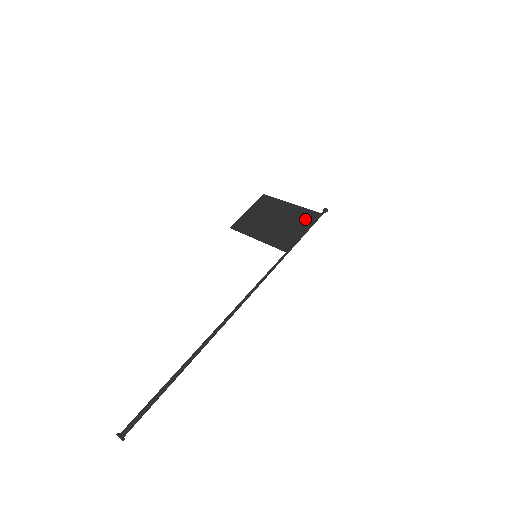
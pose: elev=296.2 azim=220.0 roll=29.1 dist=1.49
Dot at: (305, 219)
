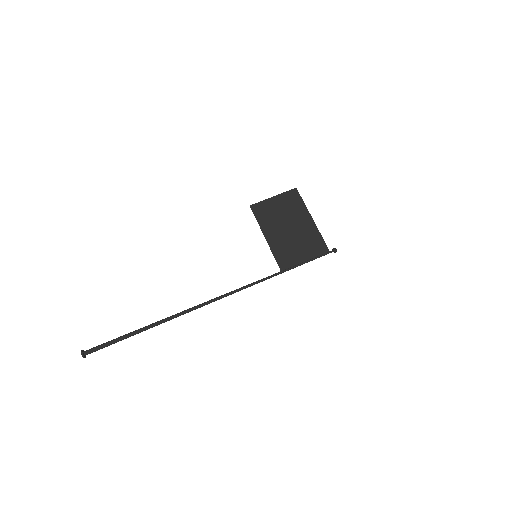
Dot at: (314, 247)
